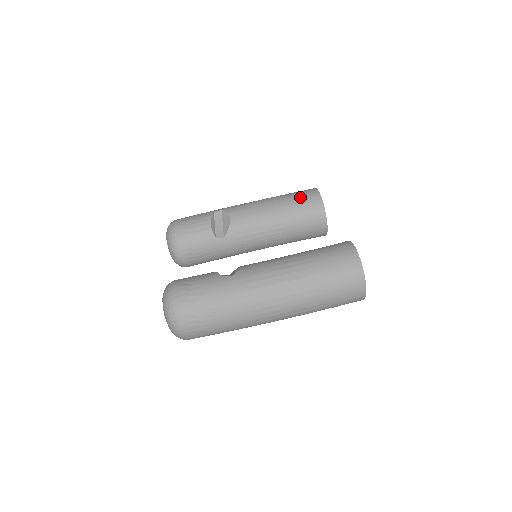
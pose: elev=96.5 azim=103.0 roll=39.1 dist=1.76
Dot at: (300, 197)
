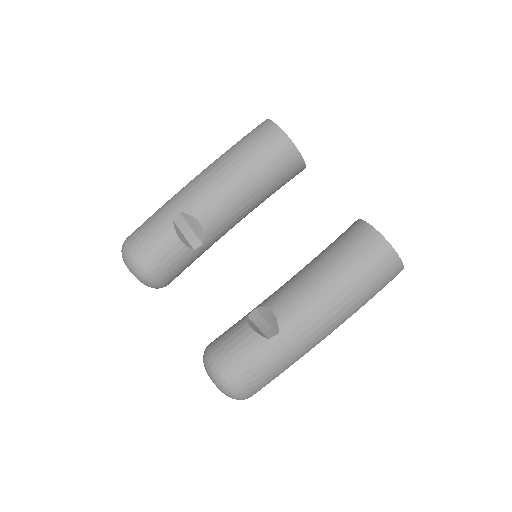
Dot at: (267, 153)
